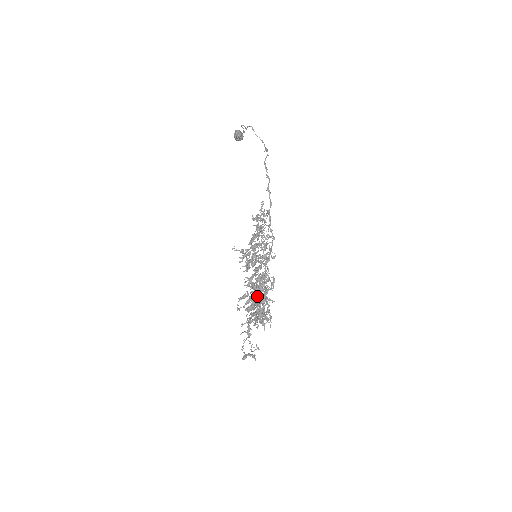
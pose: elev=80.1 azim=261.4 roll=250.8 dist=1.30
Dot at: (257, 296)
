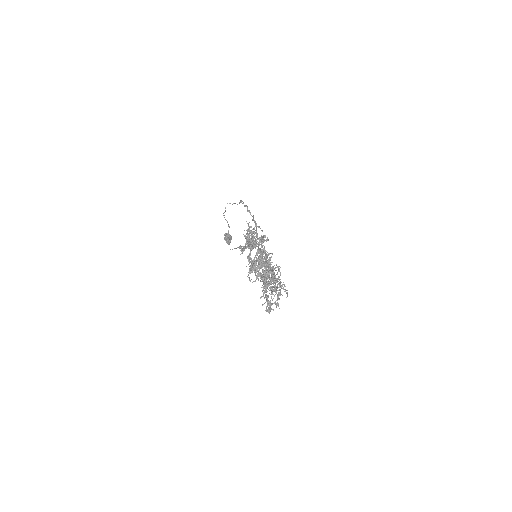
Dot at: (260, 258)
